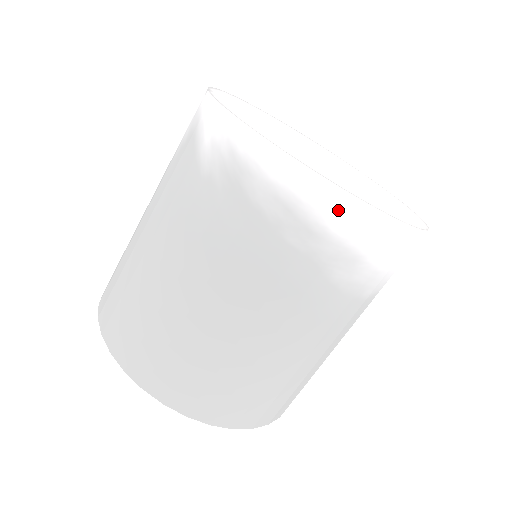
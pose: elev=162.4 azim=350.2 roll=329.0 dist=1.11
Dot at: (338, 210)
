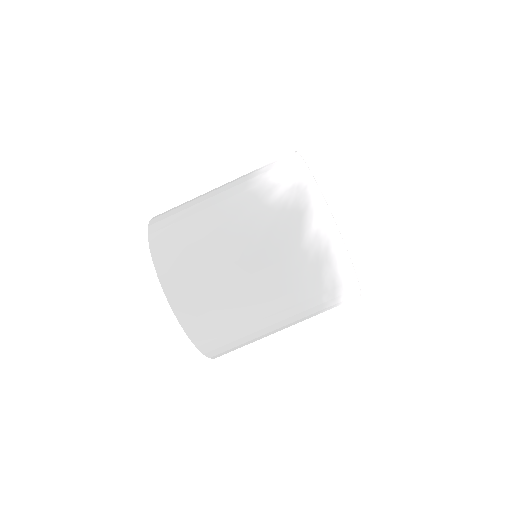
Dot at: (351, 293)
